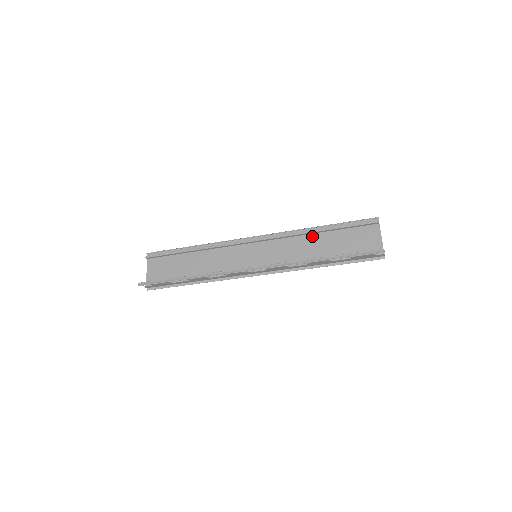
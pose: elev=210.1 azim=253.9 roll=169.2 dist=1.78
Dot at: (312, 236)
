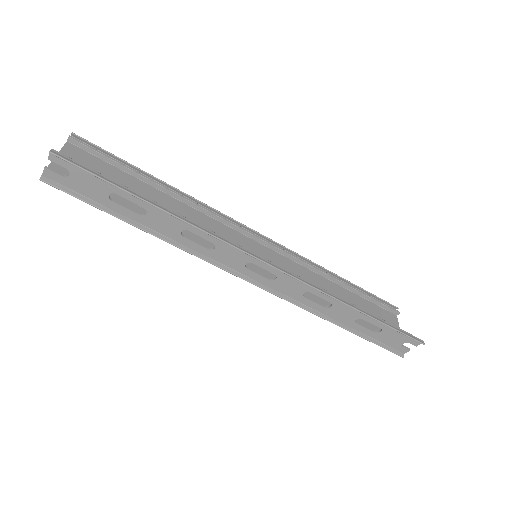
Dot at: (328, 281)
